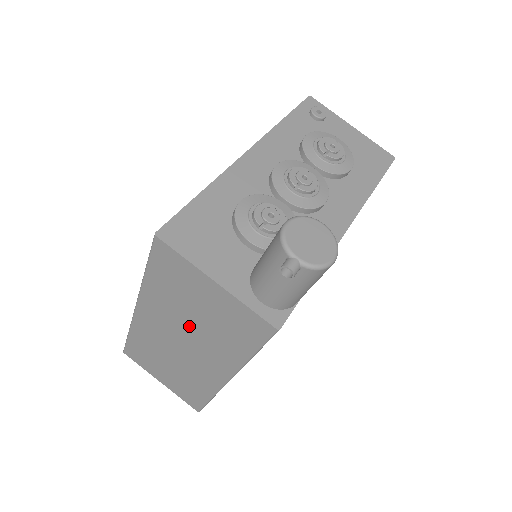
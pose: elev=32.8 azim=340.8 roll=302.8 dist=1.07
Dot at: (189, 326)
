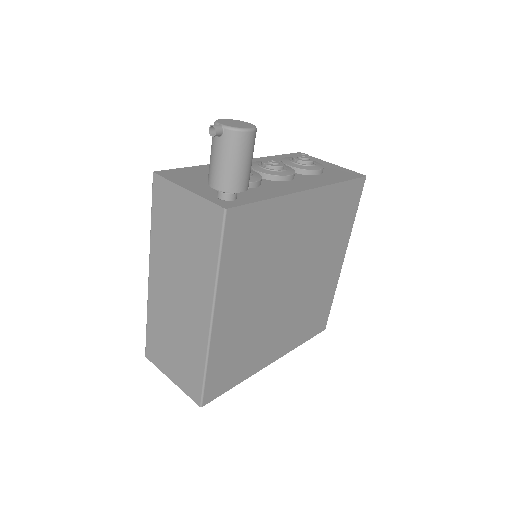
Dot at: (179, 263)
